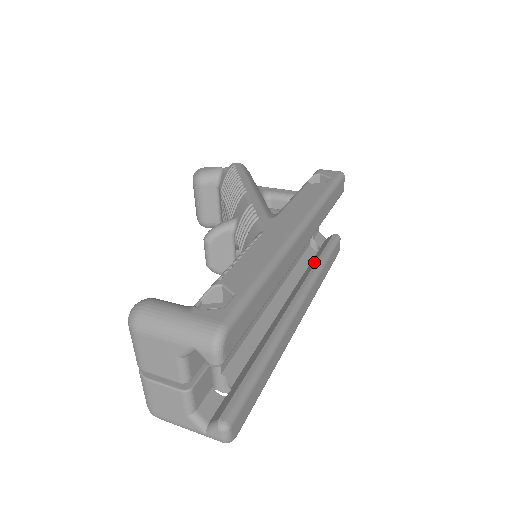
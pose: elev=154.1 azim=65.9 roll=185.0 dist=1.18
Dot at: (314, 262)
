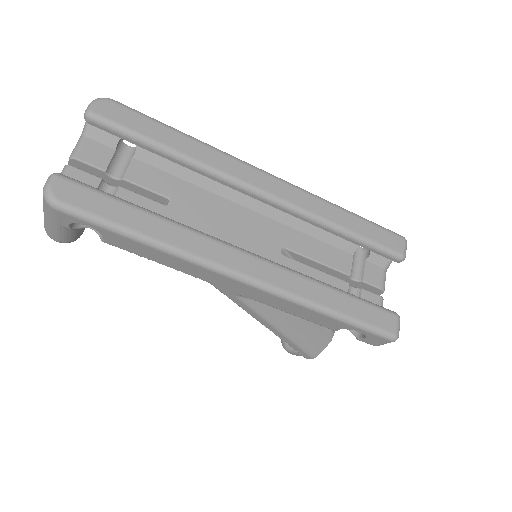
Dot at: occluded
